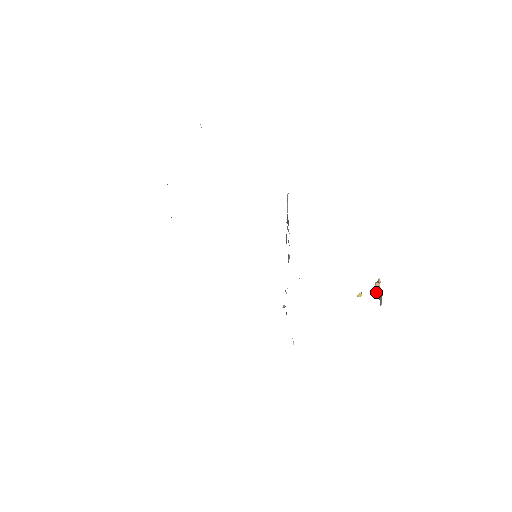
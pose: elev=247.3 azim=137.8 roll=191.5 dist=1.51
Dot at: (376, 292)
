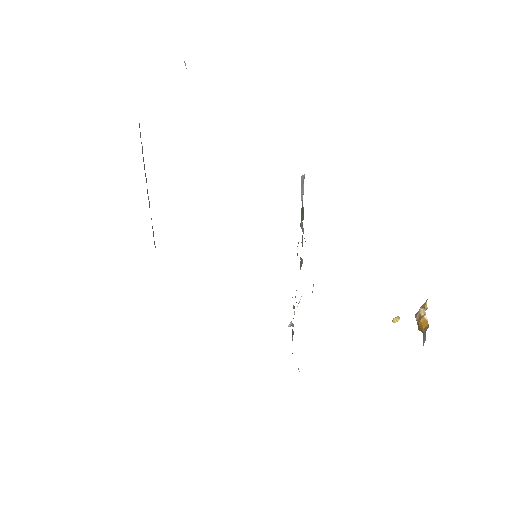
Dot at: (419, 322)
